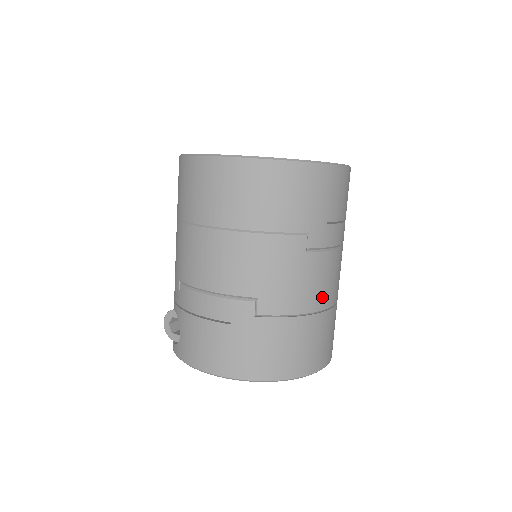
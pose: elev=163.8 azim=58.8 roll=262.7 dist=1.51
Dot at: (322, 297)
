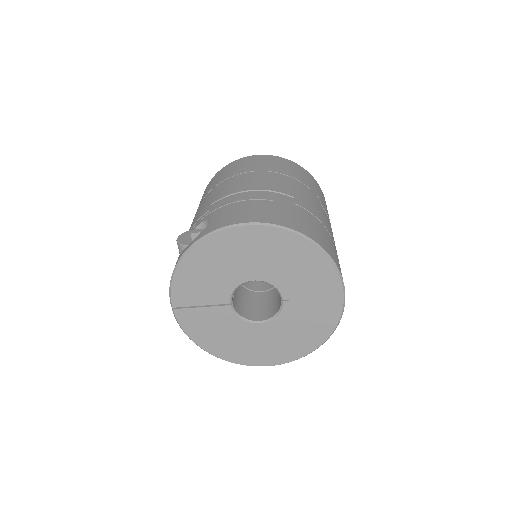
Dot at: occluded
